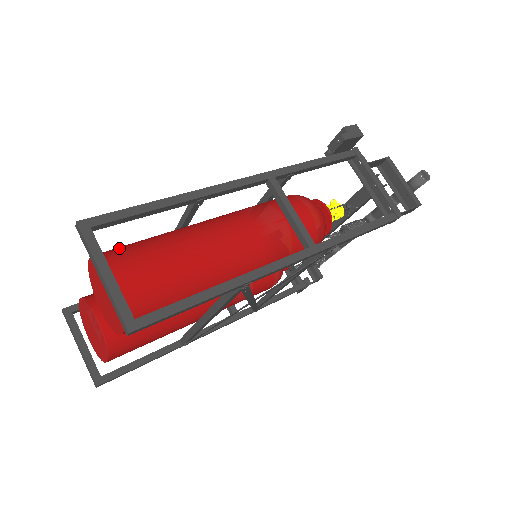
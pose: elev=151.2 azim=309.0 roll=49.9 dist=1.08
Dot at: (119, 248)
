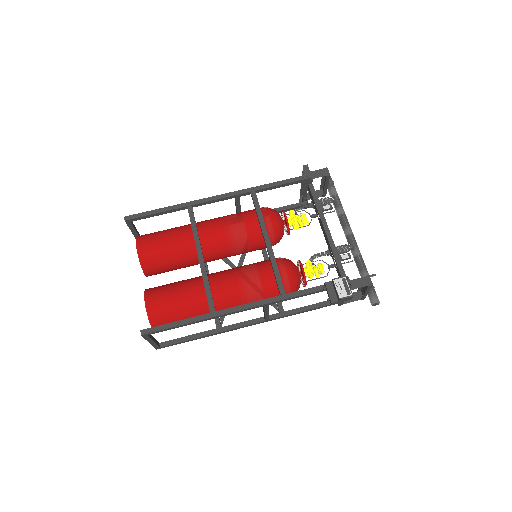
Dot at: (162, 314)
